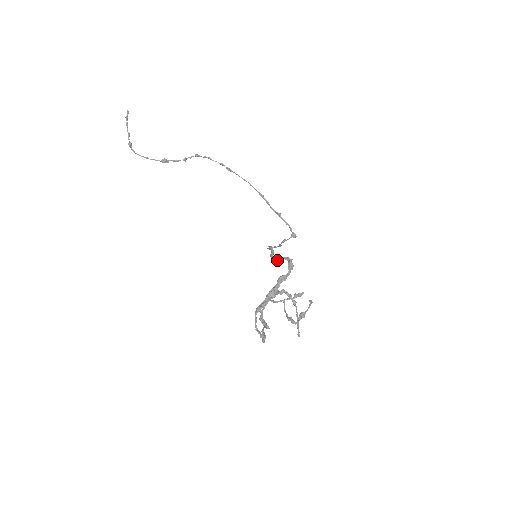
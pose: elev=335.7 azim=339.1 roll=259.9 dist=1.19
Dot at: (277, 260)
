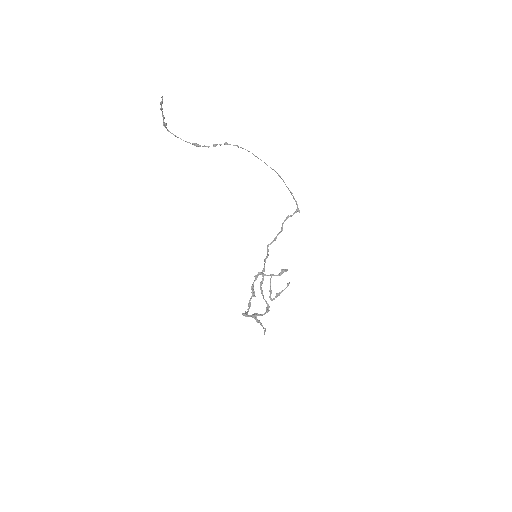
Dot at: (262, 295)
